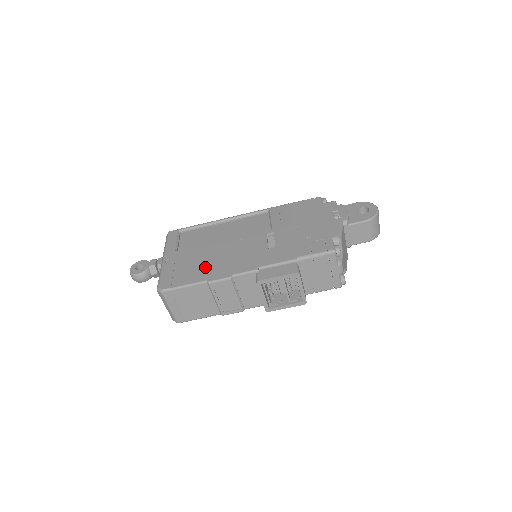
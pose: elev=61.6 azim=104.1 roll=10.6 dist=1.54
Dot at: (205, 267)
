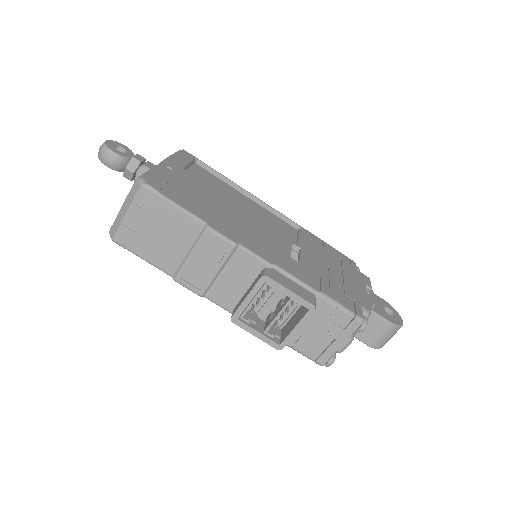
Dot at: (211, 210)
